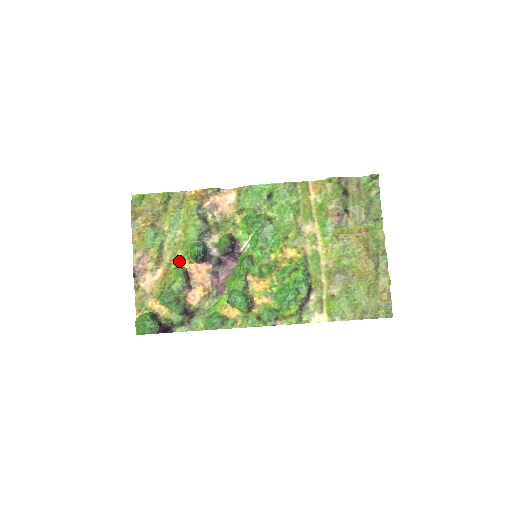
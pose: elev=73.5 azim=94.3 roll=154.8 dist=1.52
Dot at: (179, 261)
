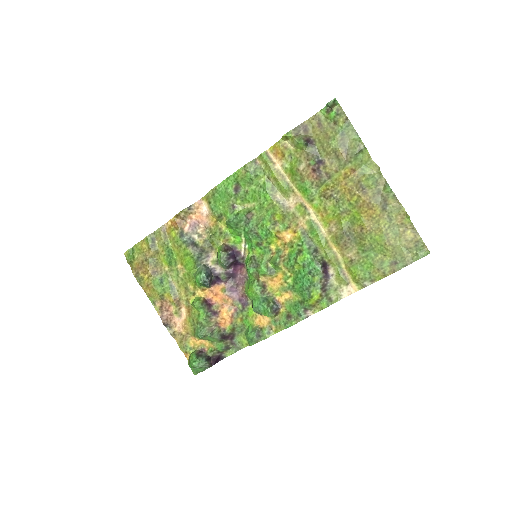
Dot at: (193, 293)
